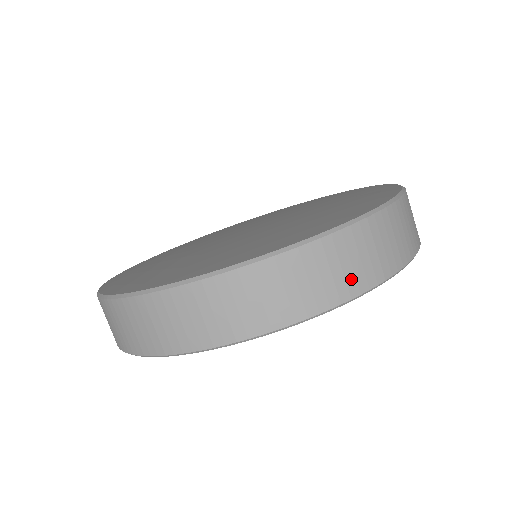
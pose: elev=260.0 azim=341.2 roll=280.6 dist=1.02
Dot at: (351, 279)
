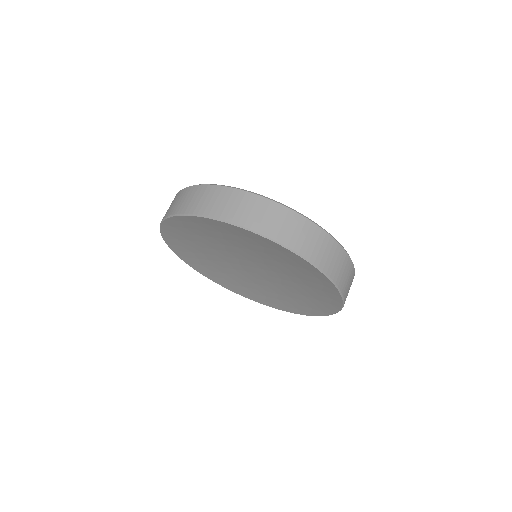
Dot at: (227, 211)
